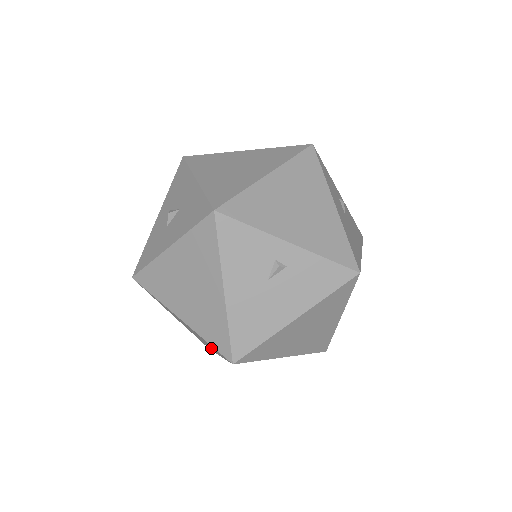
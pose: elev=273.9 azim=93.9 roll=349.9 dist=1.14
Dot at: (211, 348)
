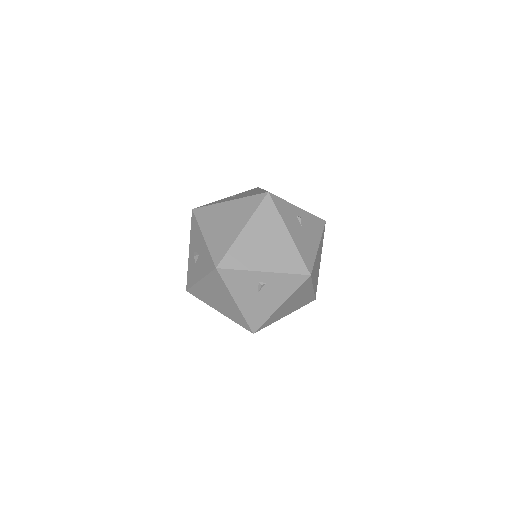
Dot at: occluded
